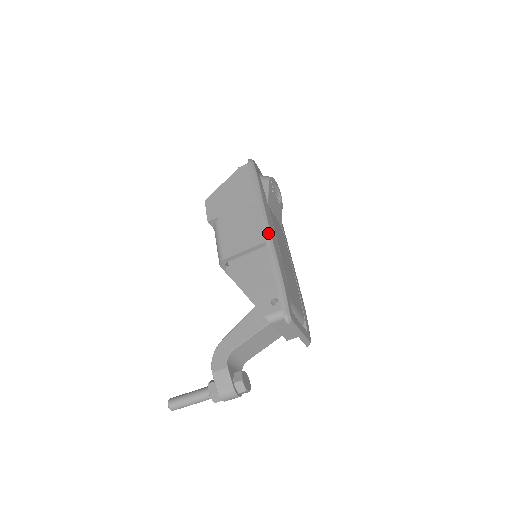
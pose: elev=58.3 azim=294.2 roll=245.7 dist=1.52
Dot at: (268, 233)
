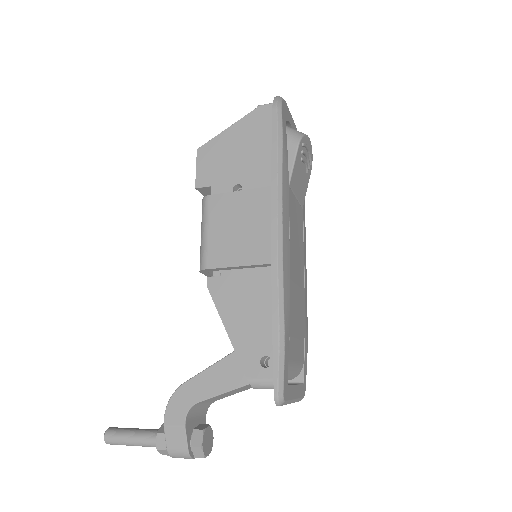
Dot at: (278, 251)
